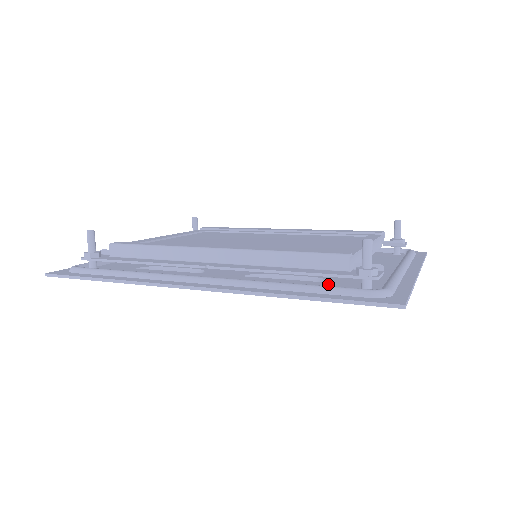
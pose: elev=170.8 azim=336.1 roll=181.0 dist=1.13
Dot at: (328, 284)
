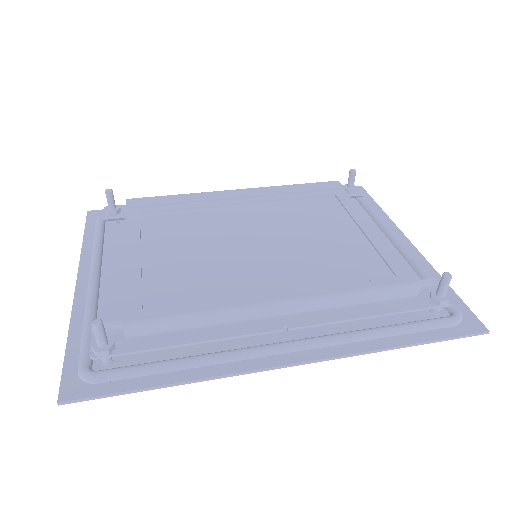
Dot at: occluded
